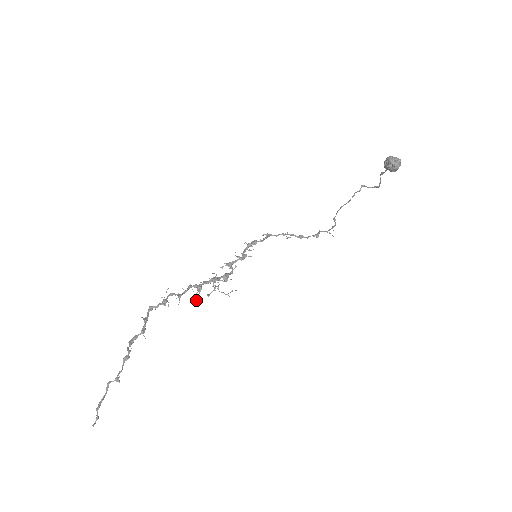
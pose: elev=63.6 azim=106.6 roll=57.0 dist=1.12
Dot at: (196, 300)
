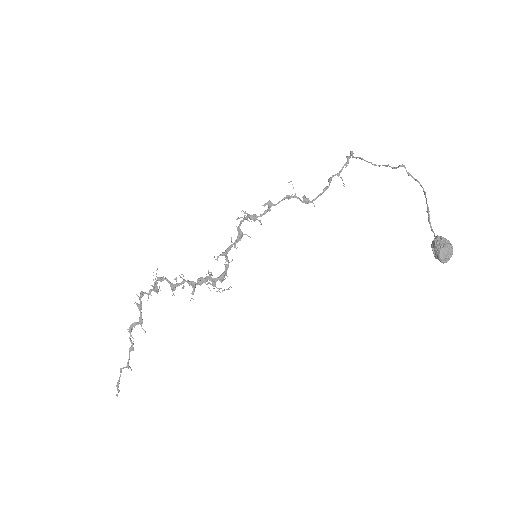
Dot at: occluded
